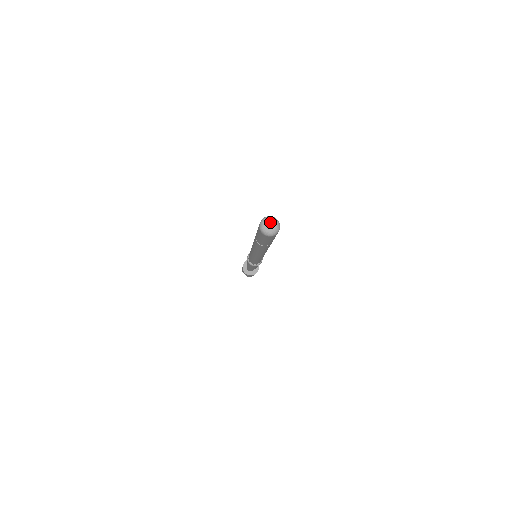
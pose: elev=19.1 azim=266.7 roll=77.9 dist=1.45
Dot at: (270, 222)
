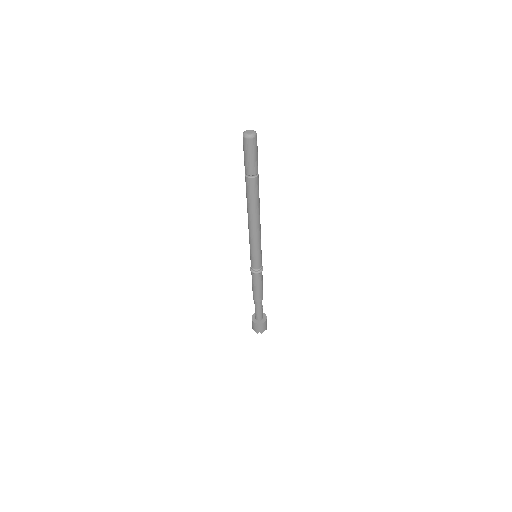
Dot at: (250, 130)
